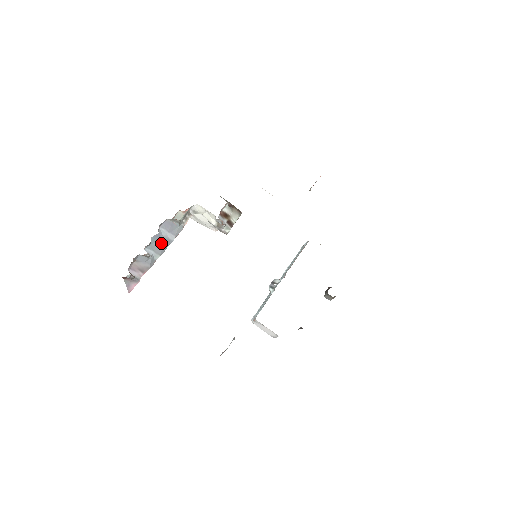
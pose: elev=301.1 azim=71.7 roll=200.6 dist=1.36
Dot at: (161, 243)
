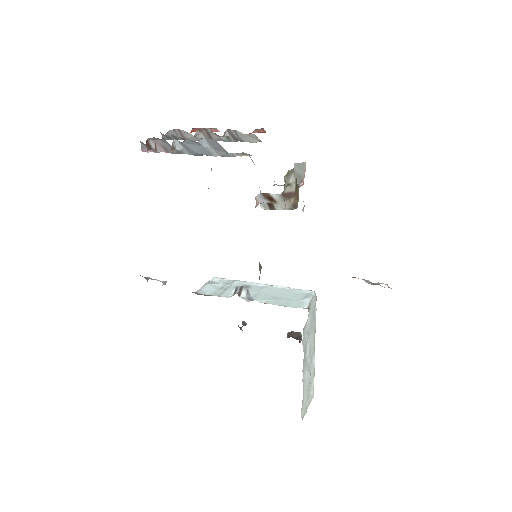
Dot at: (197, 149)
